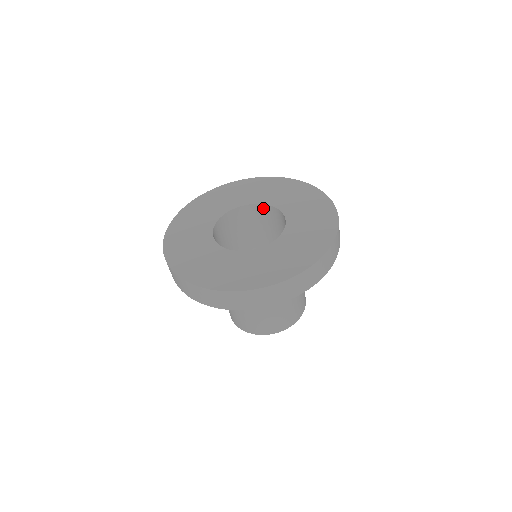
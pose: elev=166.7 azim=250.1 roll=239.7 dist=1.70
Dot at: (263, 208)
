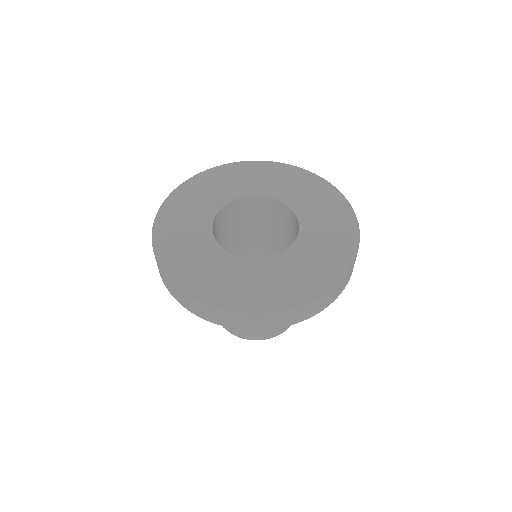
Dot at: (269, 202)
